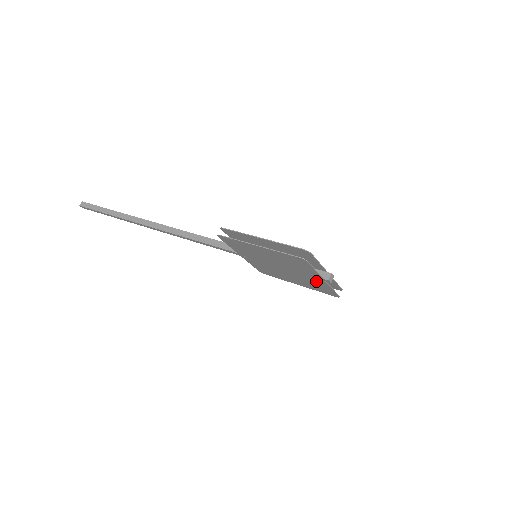
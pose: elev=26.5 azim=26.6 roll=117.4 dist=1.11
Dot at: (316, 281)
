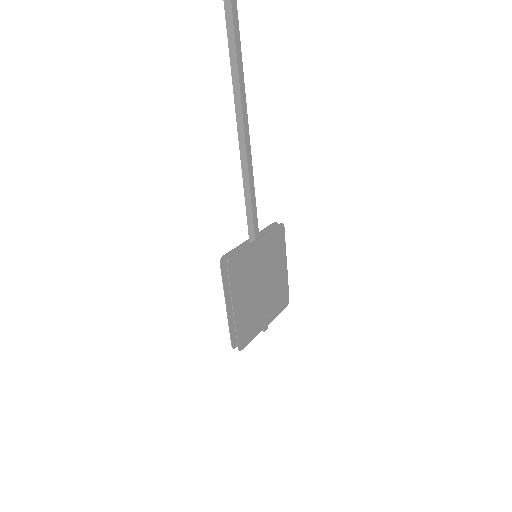
Dot at: occluded
